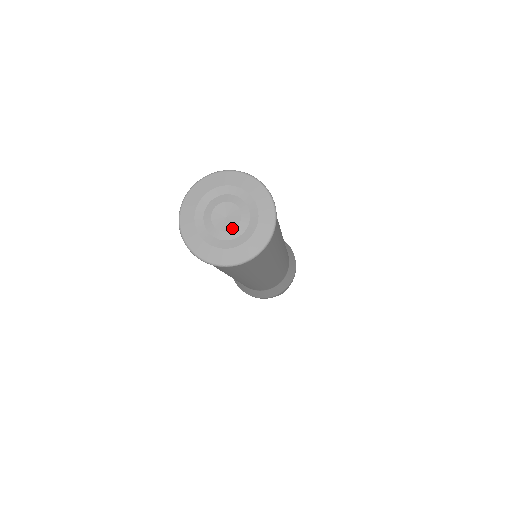
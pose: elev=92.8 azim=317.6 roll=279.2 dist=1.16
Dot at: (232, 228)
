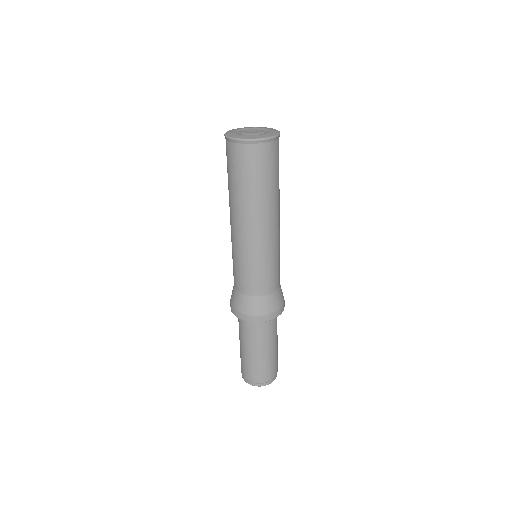
Dot at: (251, 133)
